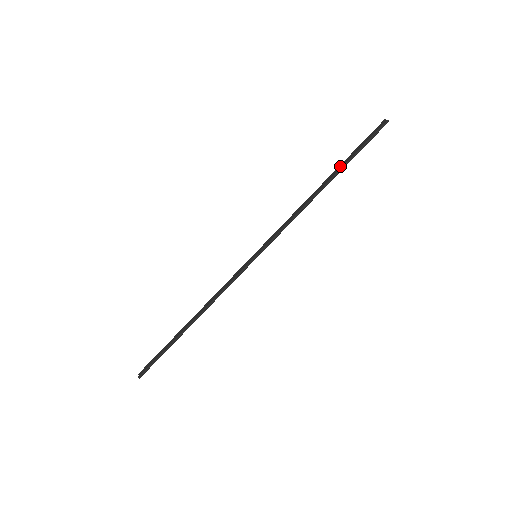
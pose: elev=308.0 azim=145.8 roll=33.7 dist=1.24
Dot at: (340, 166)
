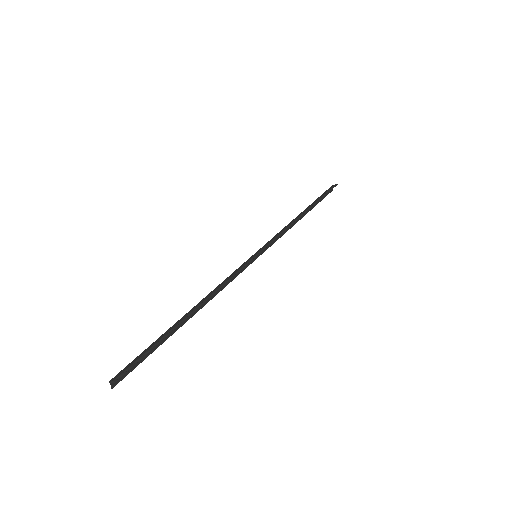
Dot at: (311, 204)
